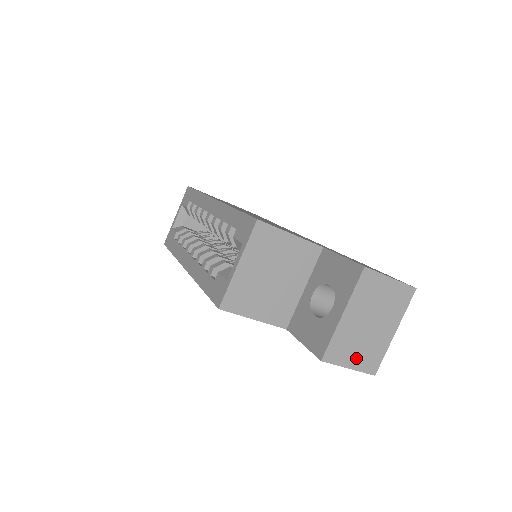
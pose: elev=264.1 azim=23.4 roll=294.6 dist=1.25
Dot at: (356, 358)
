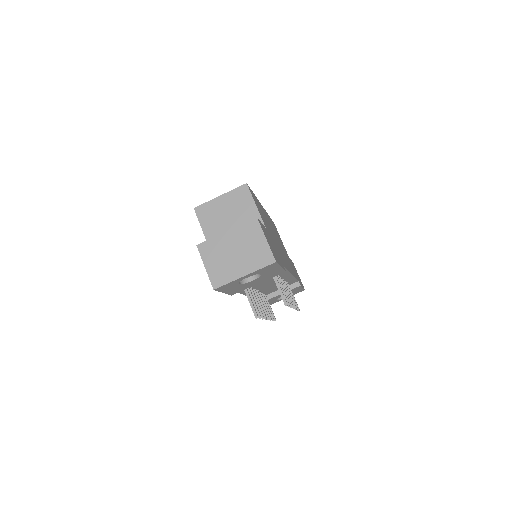
Dot at: (213, 265)
